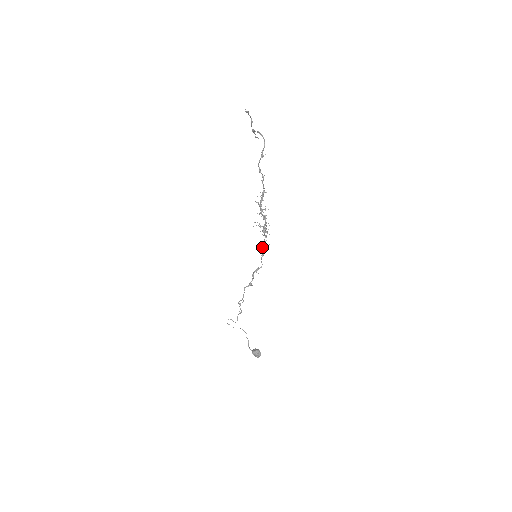
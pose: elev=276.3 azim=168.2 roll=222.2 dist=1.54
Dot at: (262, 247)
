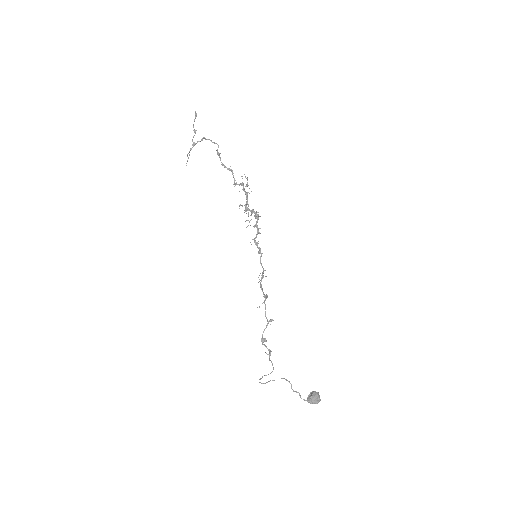
Dot at: (256, 243)
